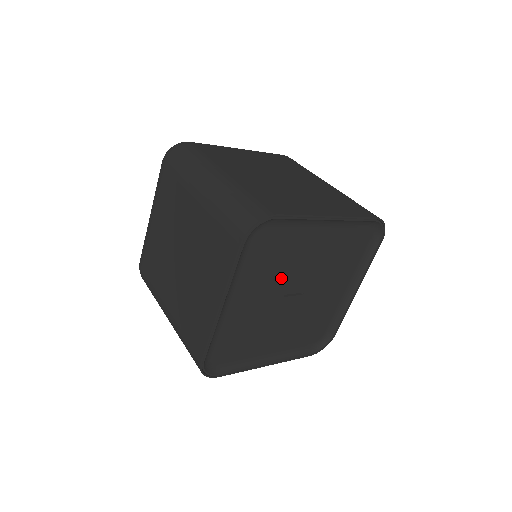
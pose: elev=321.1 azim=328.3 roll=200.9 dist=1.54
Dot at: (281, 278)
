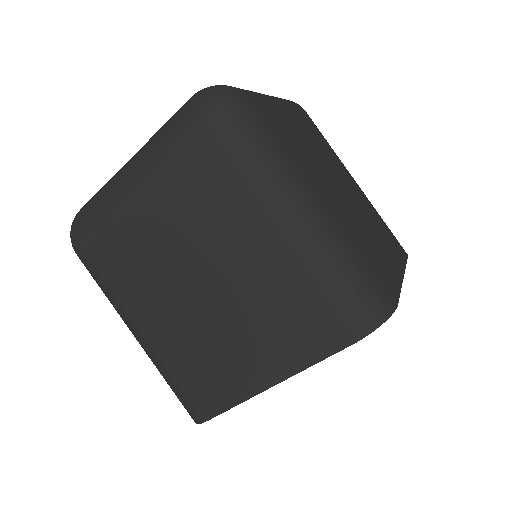
Dot at: occluded
